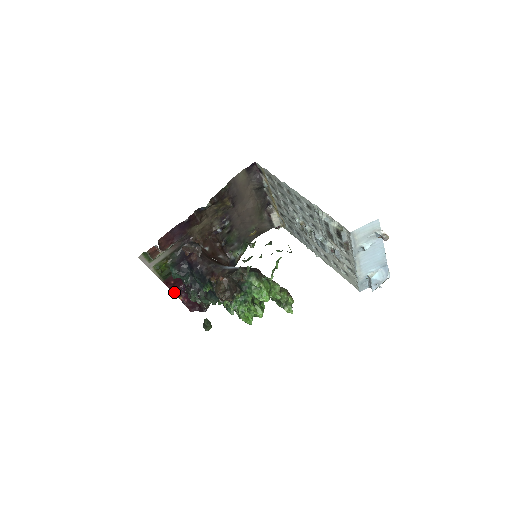
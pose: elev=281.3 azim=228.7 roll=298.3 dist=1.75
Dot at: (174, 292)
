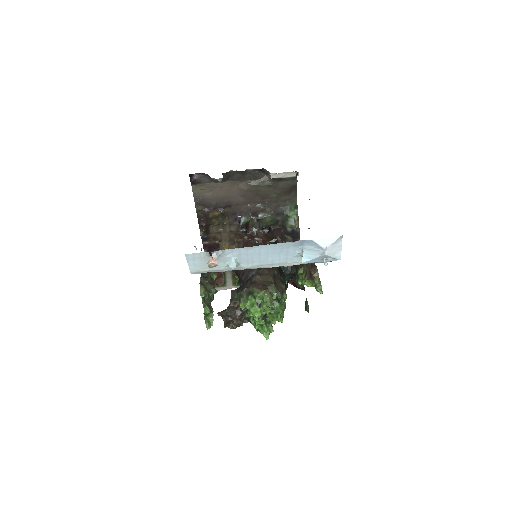
Dot at: occluded
